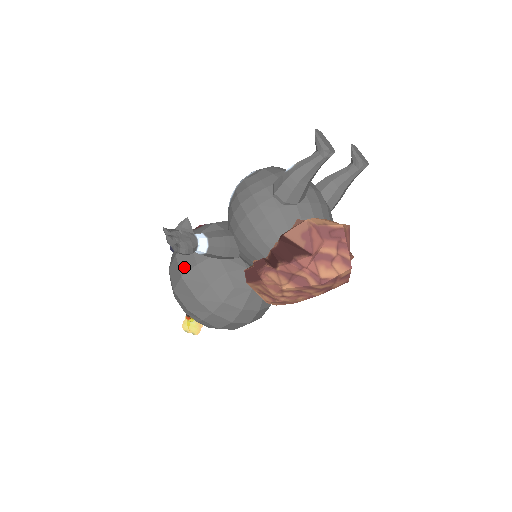
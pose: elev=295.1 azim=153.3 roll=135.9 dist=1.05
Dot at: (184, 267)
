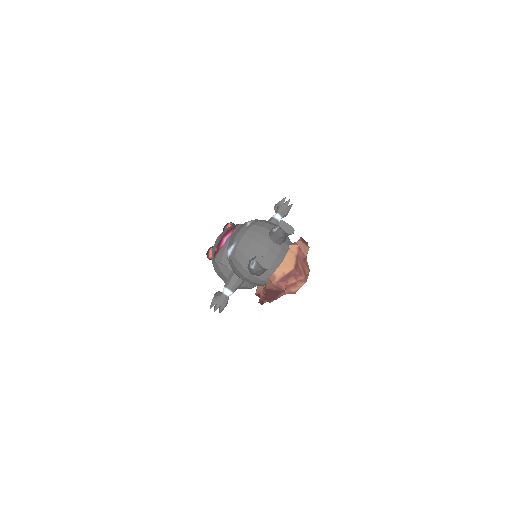
Dot at: (224, 280)
